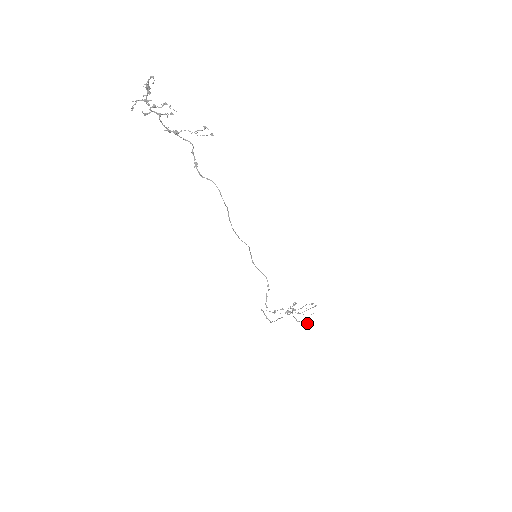
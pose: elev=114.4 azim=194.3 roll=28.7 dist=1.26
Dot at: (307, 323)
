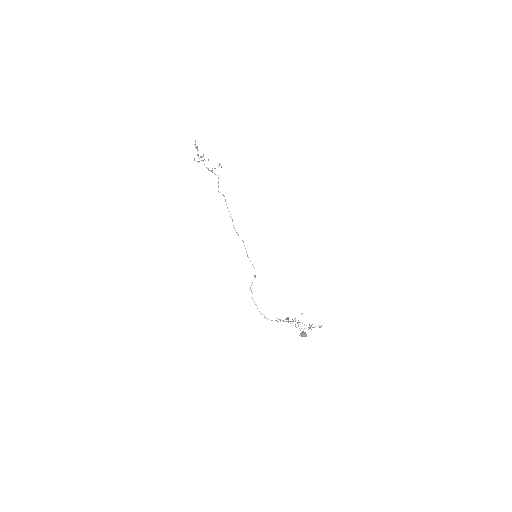
Dot at: (303, 336)
